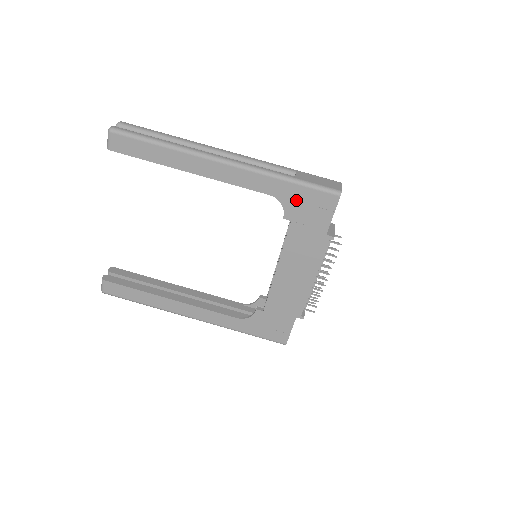
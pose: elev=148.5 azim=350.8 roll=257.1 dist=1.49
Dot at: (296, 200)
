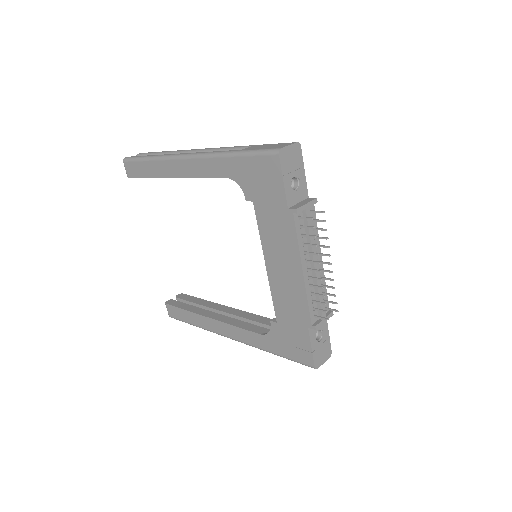
Dot at: (247, 175)
